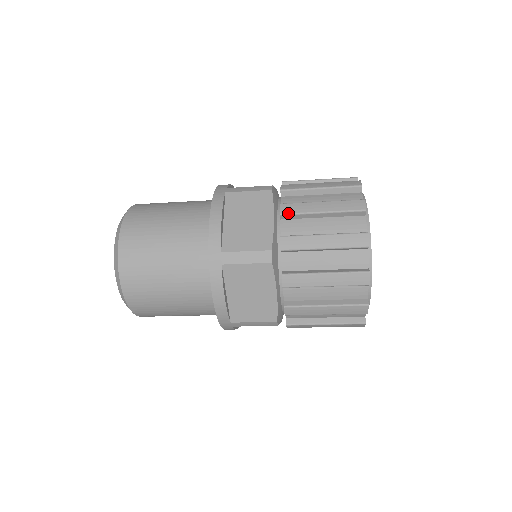
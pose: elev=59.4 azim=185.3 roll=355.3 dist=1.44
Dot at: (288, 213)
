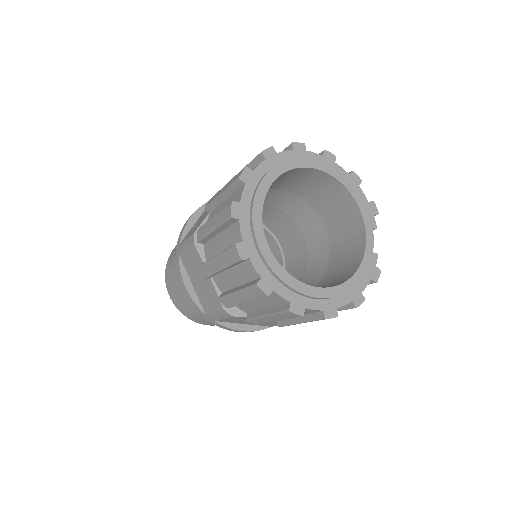
Dot at: (207, 276)
